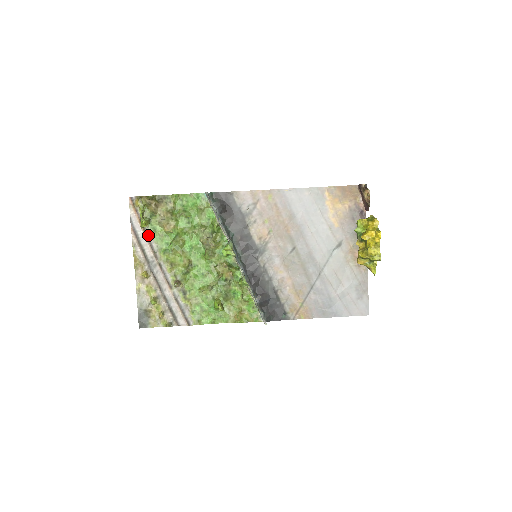
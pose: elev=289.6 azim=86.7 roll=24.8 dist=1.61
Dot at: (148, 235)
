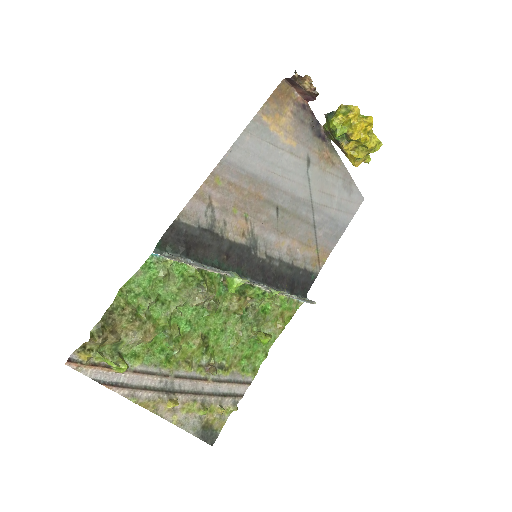
Dot at: (134, 369)
